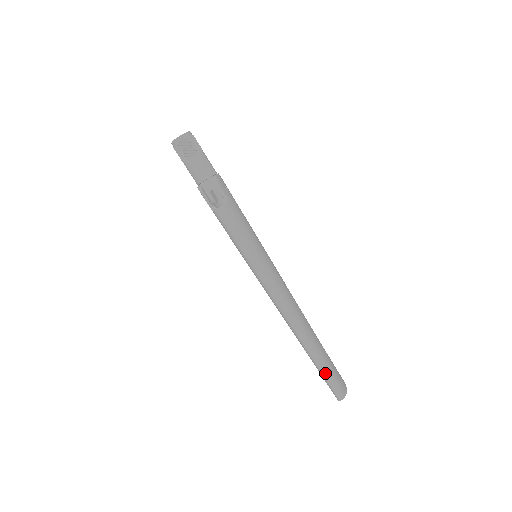
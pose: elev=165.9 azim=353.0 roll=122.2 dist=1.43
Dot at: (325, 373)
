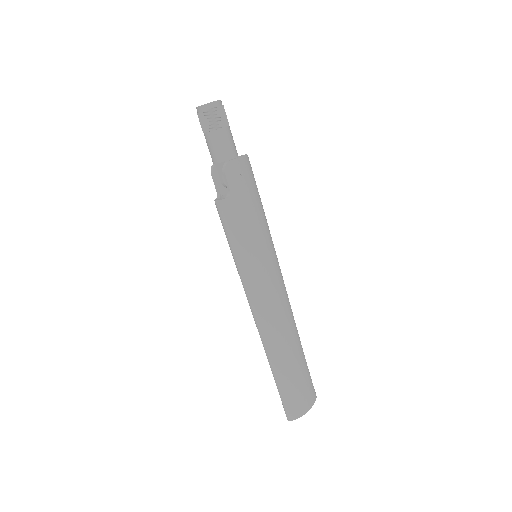
Dot at: (280, 392)
